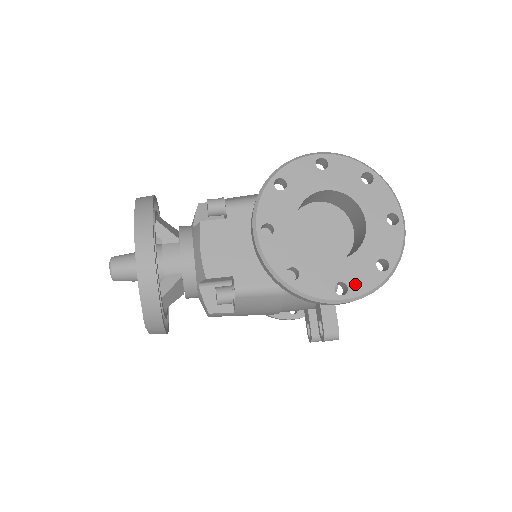
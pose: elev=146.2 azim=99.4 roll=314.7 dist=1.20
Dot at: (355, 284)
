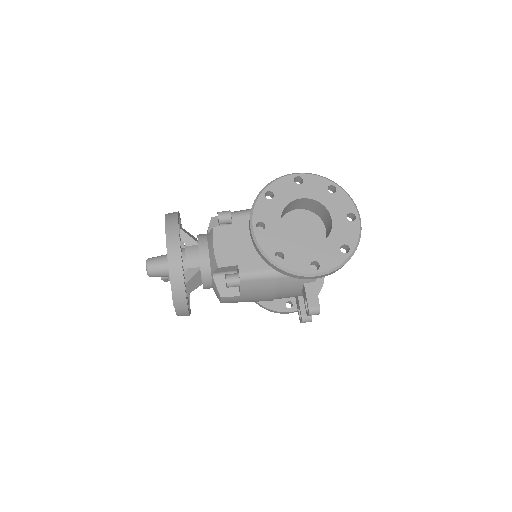
Dot at: (325, 262)
